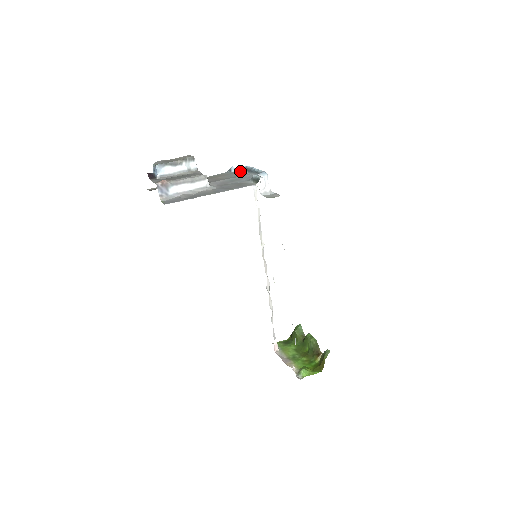
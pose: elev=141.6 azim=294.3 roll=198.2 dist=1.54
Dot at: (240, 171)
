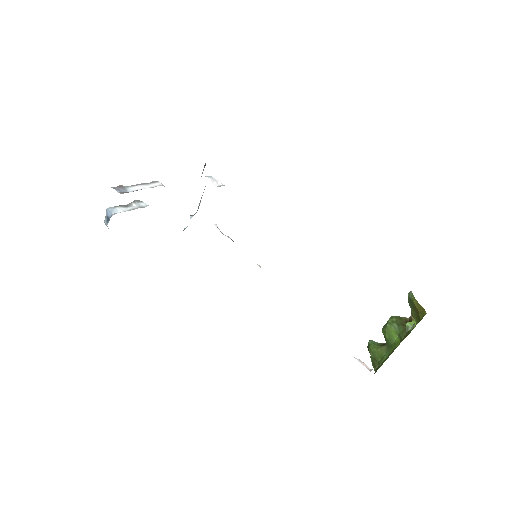
Dot at: (192, 216)
